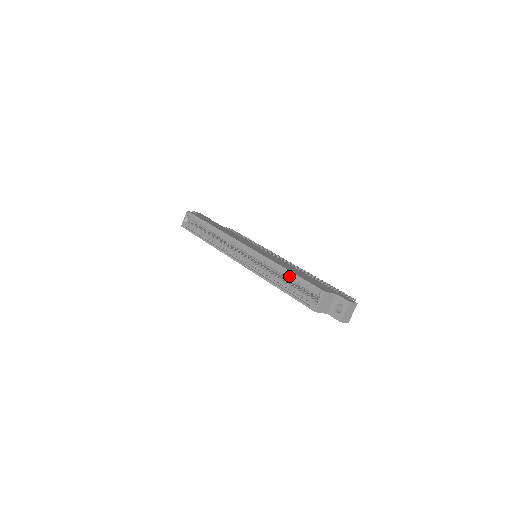
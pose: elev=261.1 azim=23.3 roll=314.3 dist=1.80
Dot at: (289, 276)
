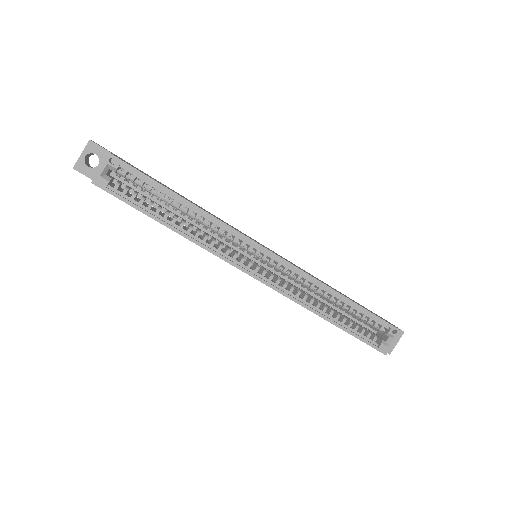
Dot at: (346, 306)
